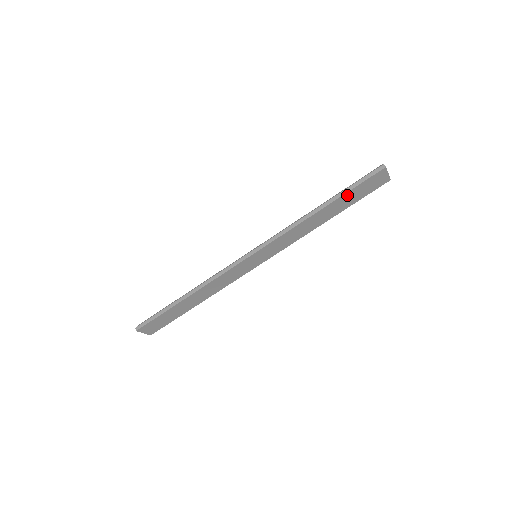
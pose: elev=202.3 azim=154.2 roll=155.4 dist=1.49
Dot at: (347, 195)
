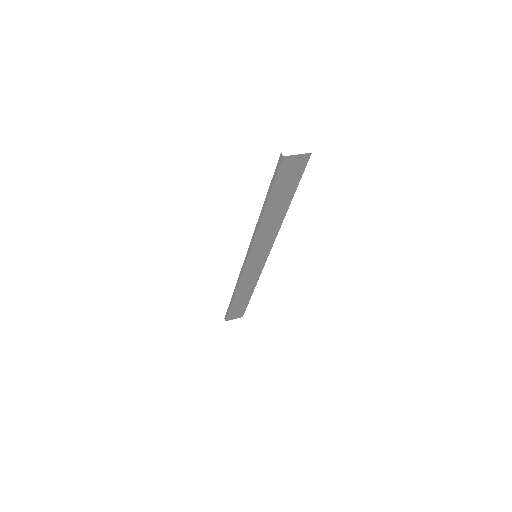
Dot at: (275, 192)
